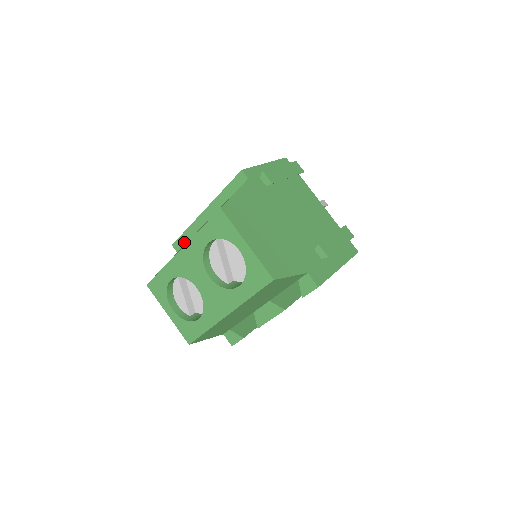
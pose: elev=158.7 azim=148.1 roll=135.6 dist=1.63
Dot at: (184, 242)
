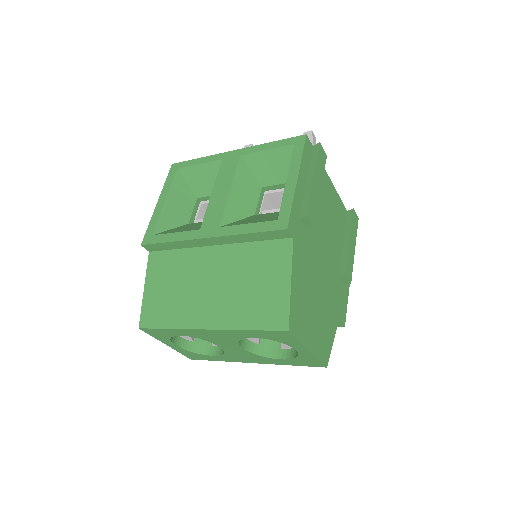
Dot at: (164, 249)
